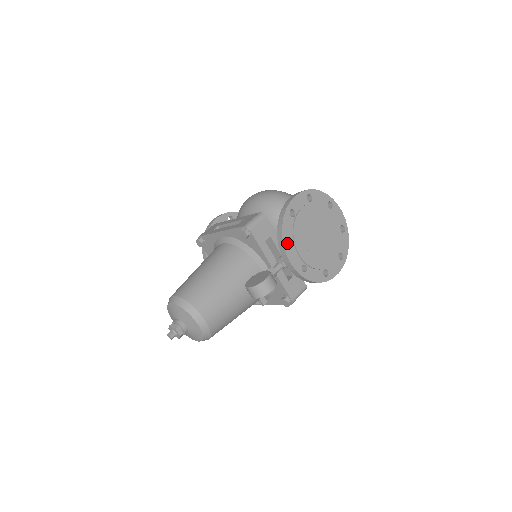
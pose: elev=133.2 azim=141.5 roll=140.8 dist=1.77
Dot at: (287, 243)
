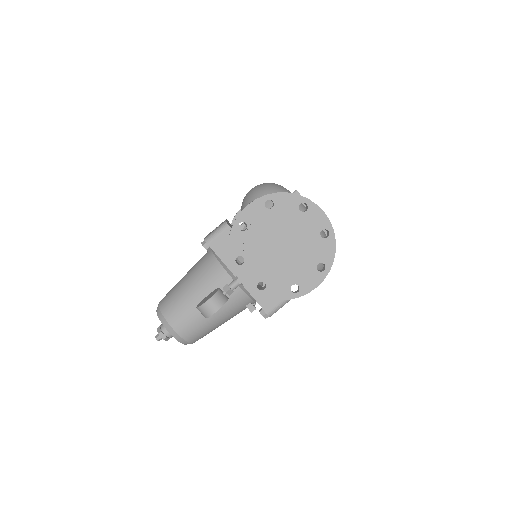
Dot at: occluded
